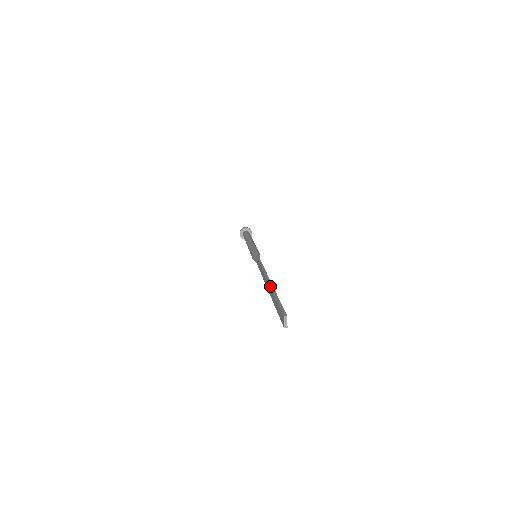
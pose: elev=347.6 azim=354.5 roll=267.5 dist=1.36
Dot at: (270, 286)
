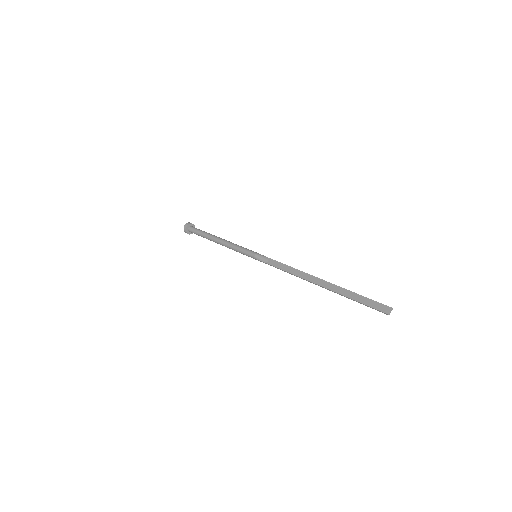
Dot at: (338, 286)
